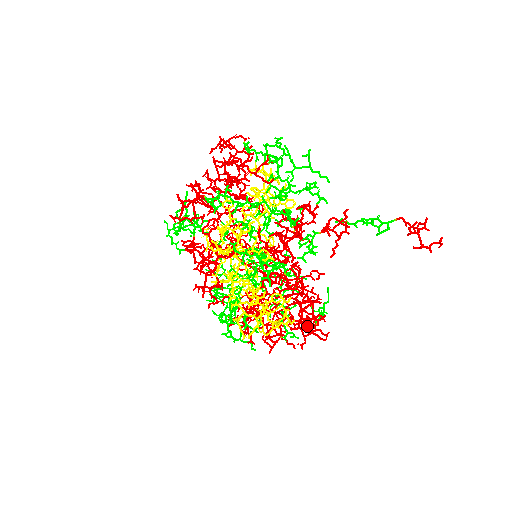
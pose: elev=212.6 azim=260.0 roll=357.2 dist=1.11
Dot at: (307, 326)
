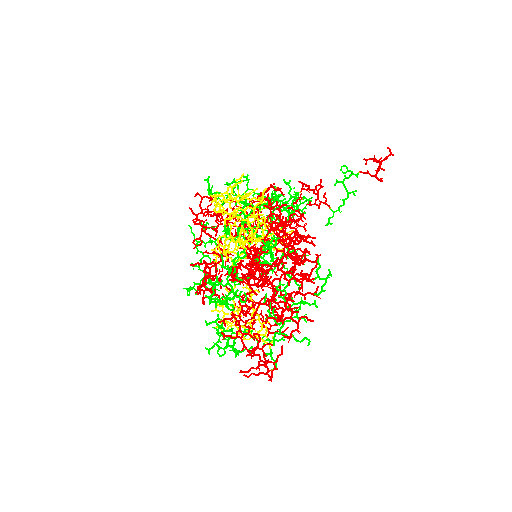
Dot at: (302, 277)
